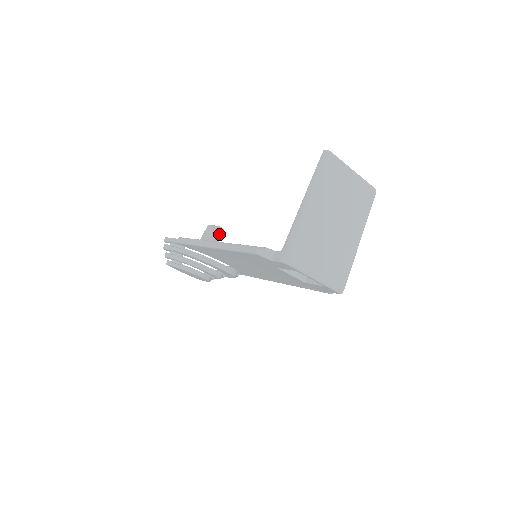
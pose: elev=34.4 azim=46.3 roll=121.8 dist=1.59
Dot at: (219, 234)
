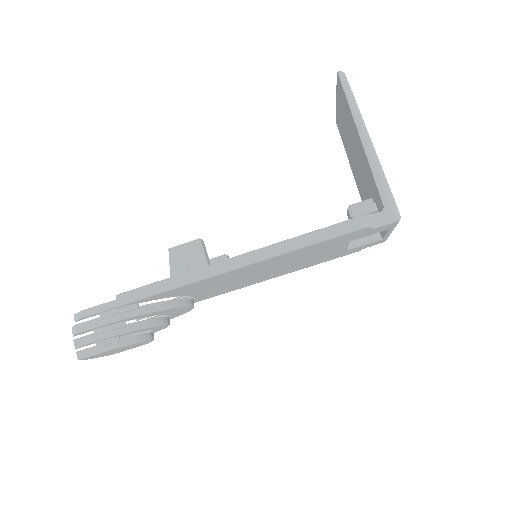
Dot at: (205, 250)
